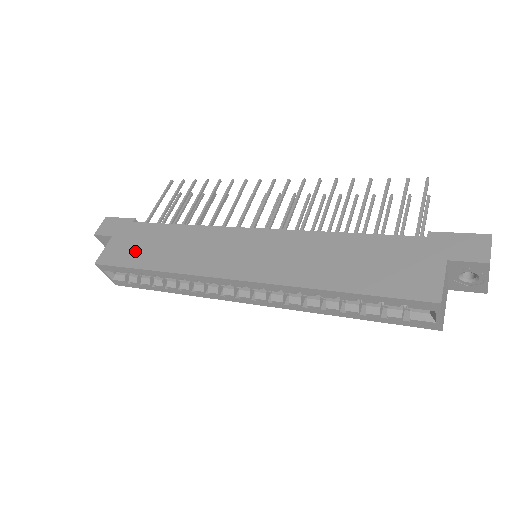
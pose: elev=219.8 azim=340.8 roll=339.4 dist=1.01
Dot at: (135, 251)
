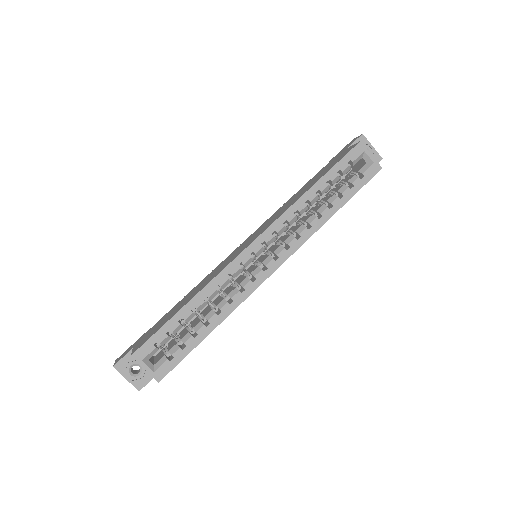
Dot at: (163, 322)
